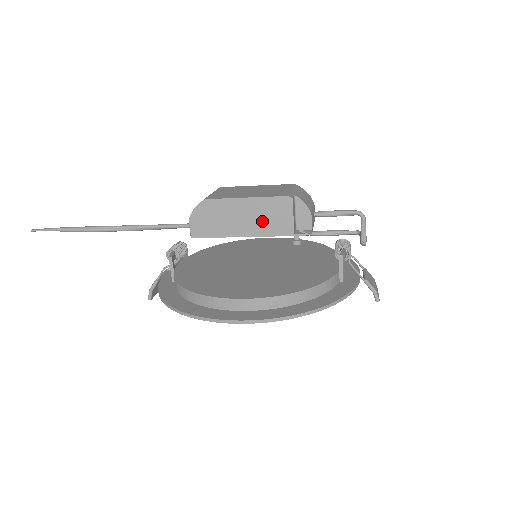
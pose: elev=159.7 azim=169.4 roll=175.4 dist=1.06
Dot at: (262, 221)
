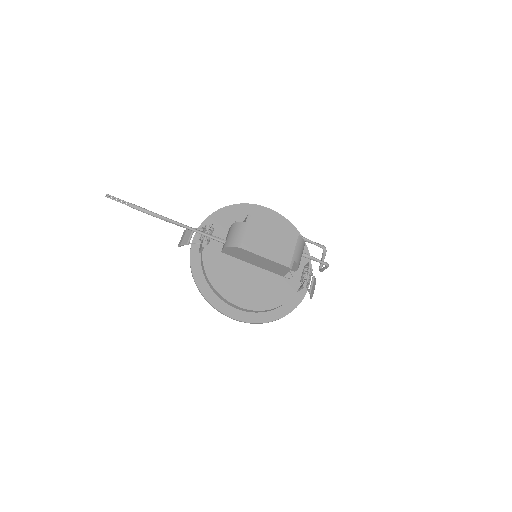
Dot at: (269, 266)
